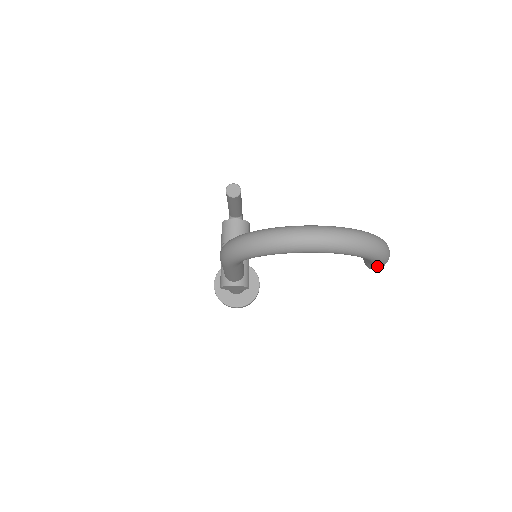
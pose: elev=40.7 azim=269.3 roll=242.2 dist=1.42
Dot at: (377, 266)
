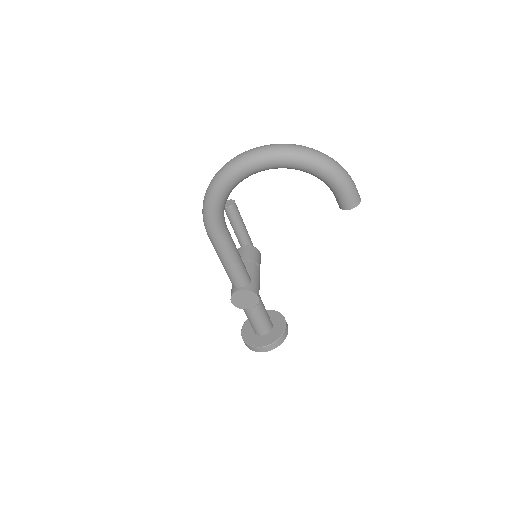
Dot at: (345, 196)
